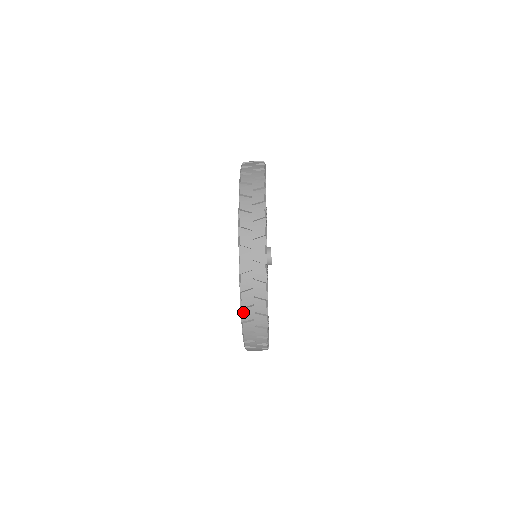
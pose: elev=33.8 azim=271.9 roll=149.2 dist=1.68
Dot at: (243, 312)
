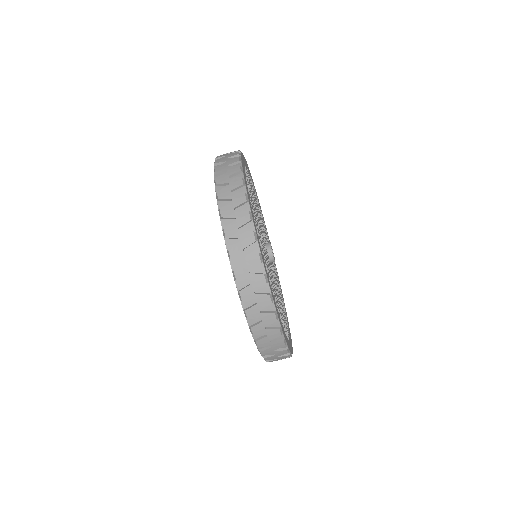
Dot at: (252, 330)
